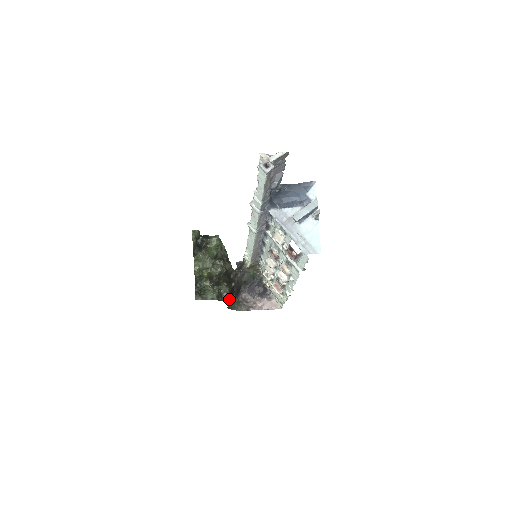
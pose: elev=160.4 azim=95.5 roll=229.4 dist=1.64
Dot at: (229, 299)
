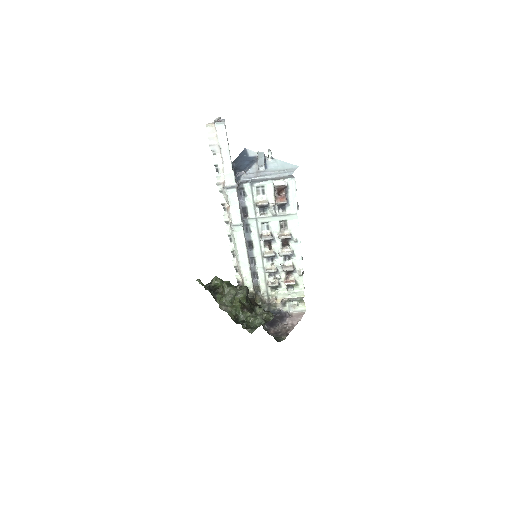
Dot at: (271, 317)
